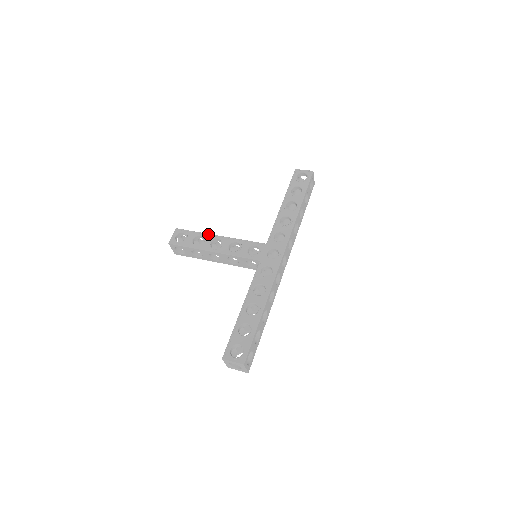
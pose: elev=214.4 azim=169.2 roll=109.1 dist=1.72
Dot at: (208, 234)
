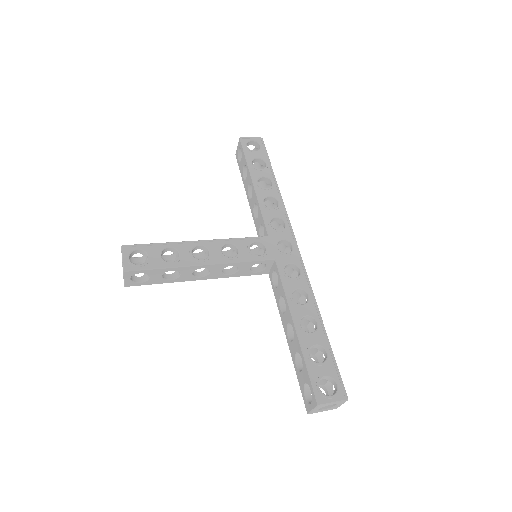
Dot at: (180, 242)
